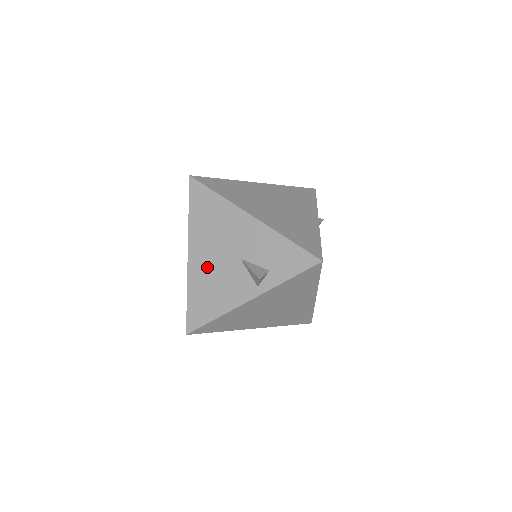
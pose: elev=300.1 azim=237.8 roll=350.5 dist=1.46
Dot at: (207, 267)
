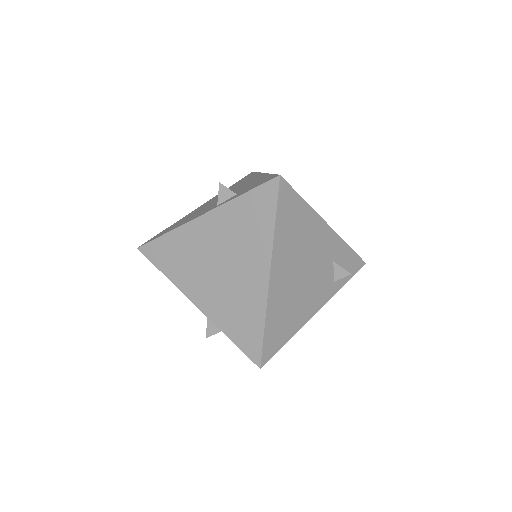
Dot at: (202, 207)
